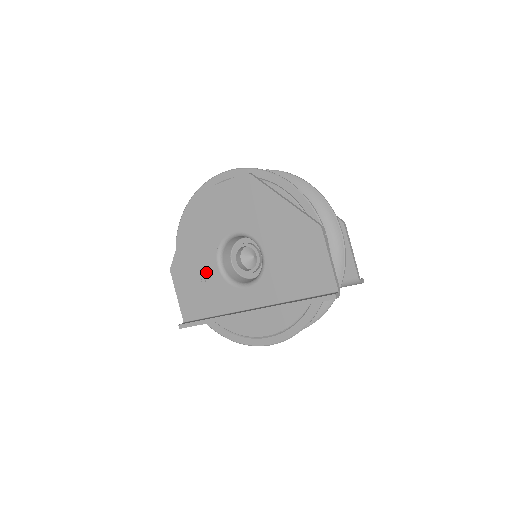
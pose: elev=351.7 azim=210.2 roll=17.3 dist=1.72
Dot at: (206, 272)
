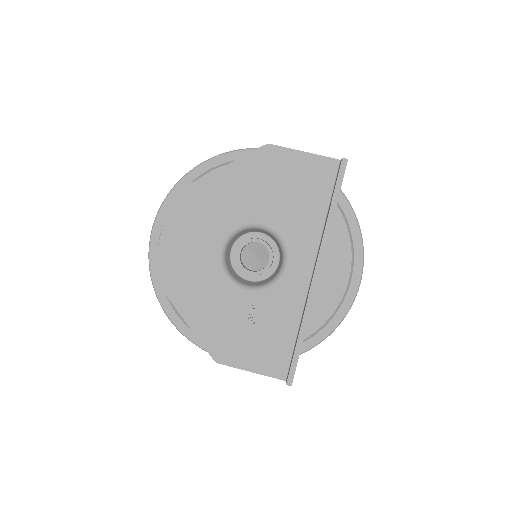
Dot at: (244, 311)
